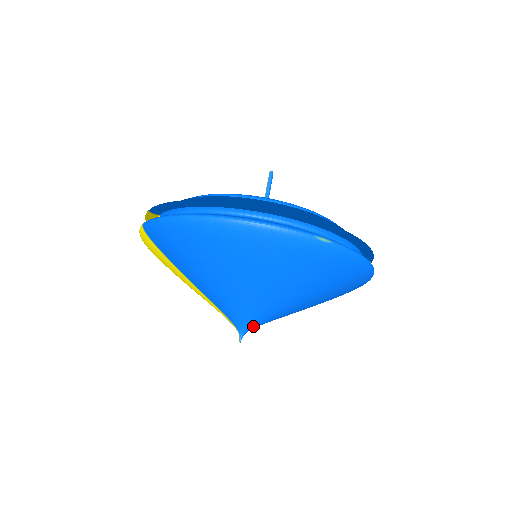
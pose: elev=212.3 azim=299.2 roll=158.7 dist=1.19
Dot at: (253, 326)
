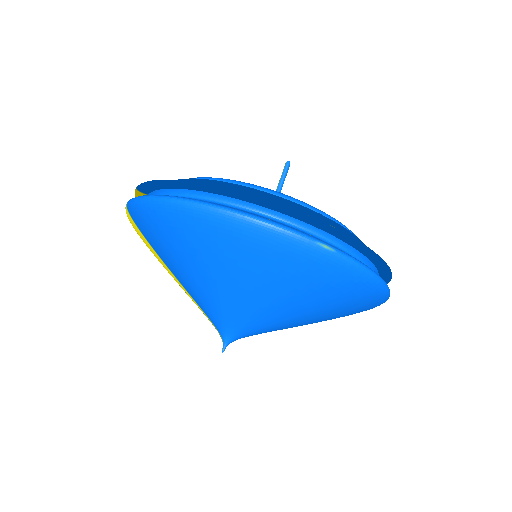
Dot at: (239, 336)
